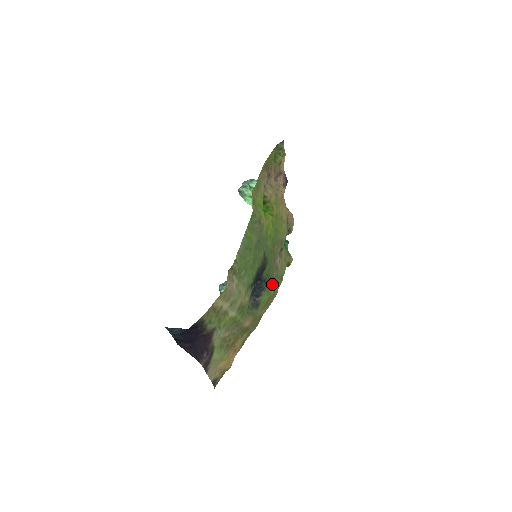
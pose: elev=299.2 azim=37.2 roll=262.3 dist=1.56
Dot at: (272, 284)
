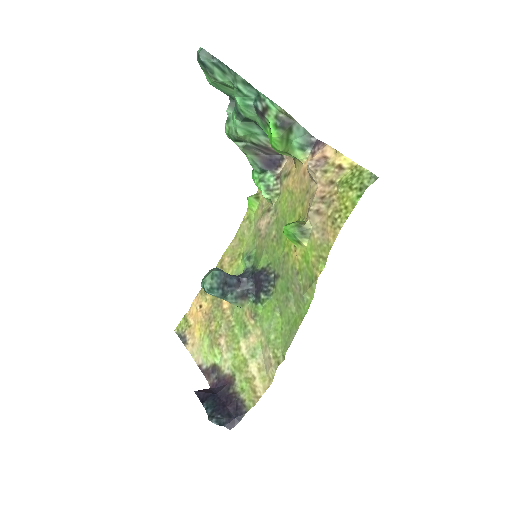
Dot at: (250, 249)
